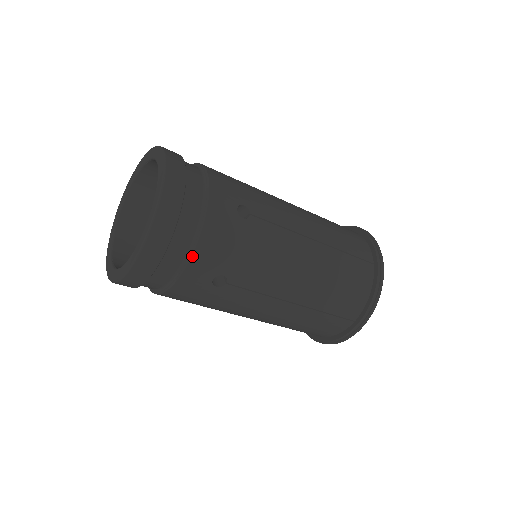
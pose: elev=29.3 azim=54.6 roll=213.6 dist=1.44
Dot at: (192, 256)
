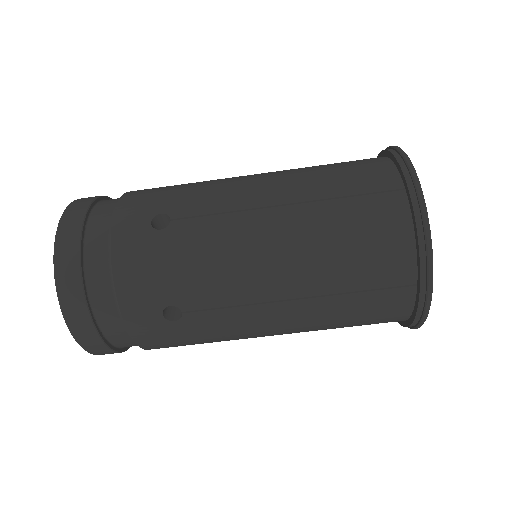
Dot at: (118, 301)
